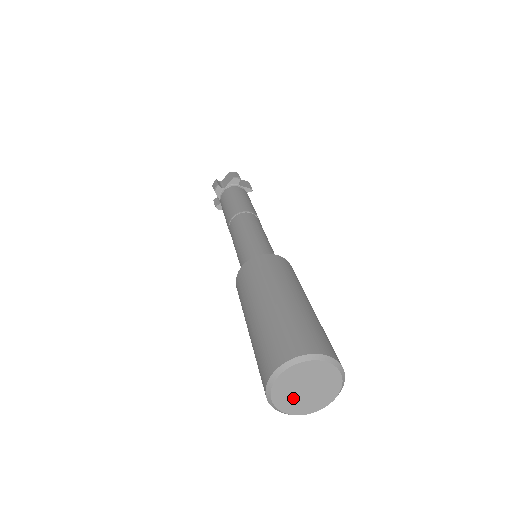
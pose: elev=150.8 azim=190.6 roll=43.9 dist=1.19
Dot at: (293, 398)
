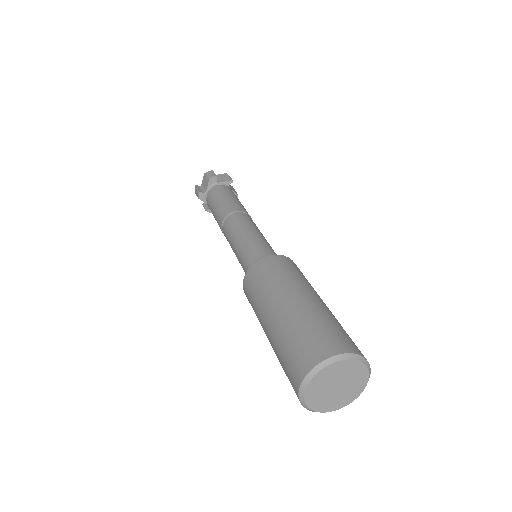
Dot at: (328, 399)
